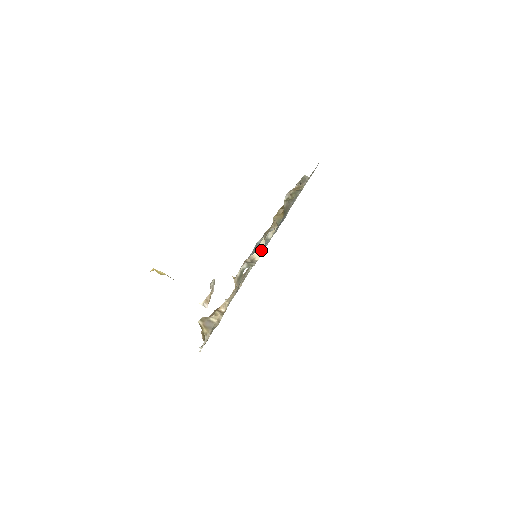
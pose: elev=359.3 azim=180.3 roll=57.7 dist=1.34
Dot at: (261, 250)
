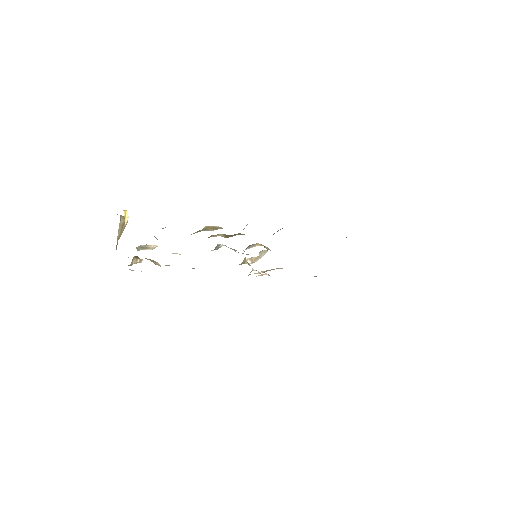
Dot at: occluded
